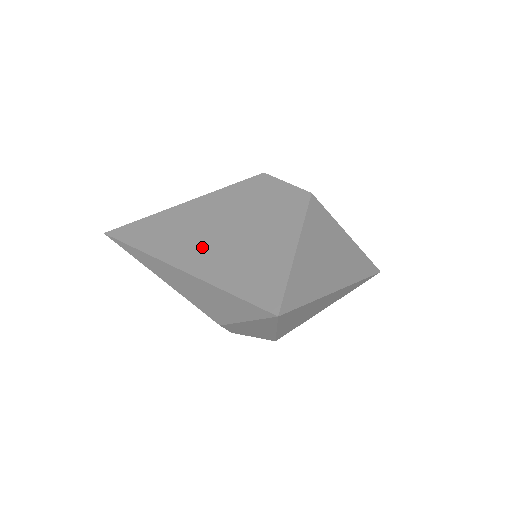
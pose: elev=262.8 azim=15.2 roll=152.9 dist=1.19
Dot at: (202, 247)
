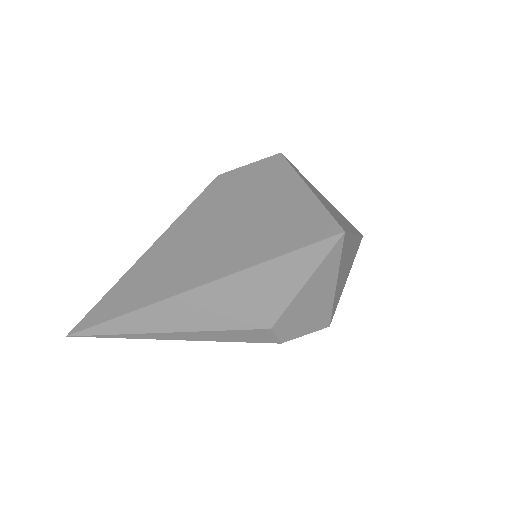
Dot at: (204, 256)
